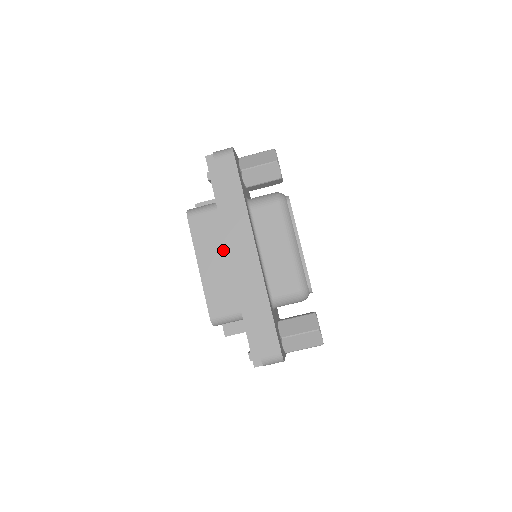
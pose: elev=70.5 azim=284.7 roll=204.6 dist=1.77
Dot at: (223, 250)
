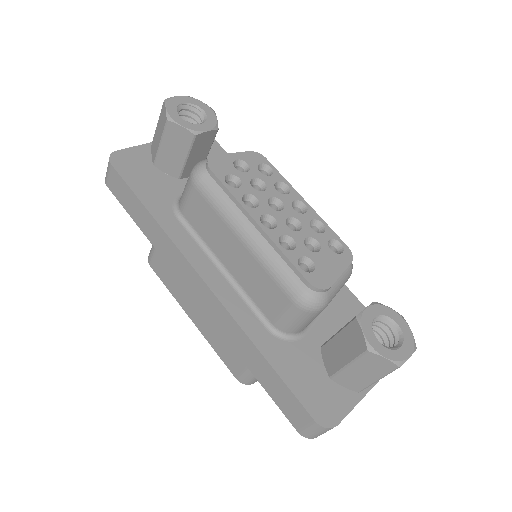
Dot at: occluded
